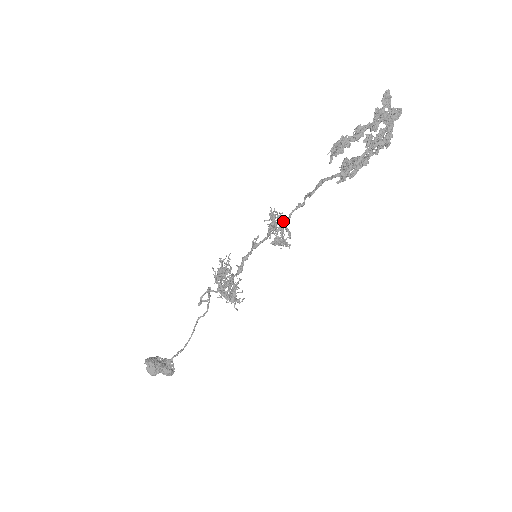
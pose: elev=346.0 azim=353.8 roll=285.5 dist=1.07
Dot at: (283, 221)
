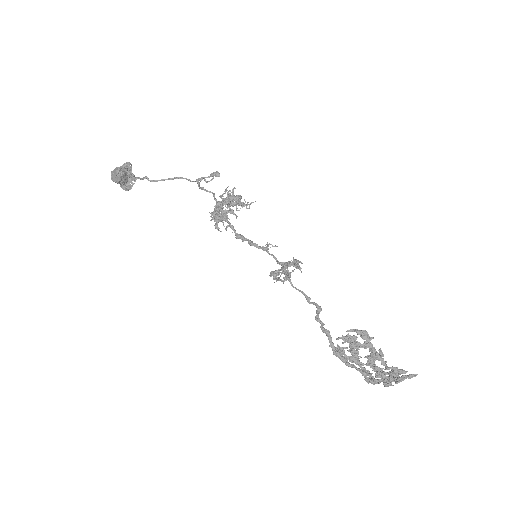
Dot at: (292, 284)
